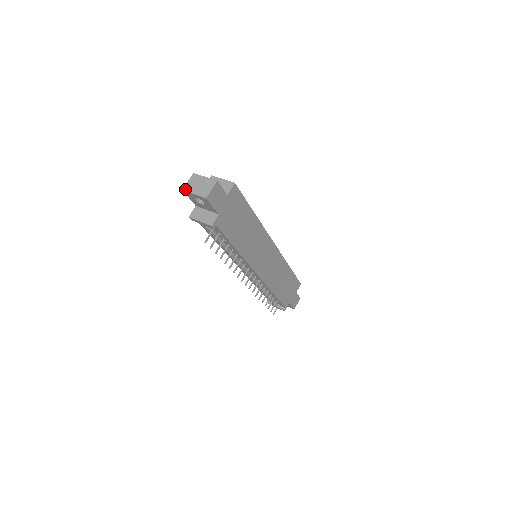
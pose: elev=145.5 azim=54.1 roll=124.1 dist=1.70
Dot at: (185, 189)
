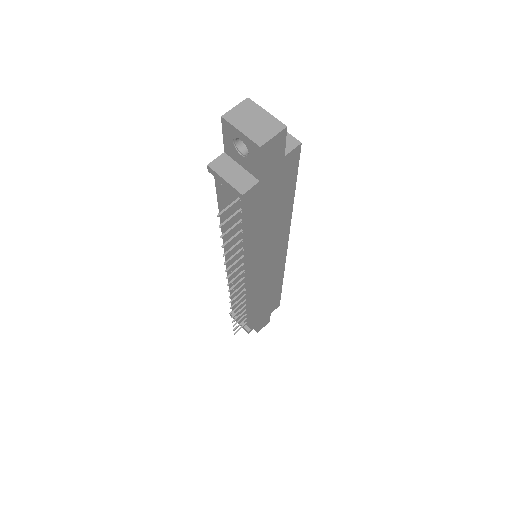
Dot at: (227, 117)
